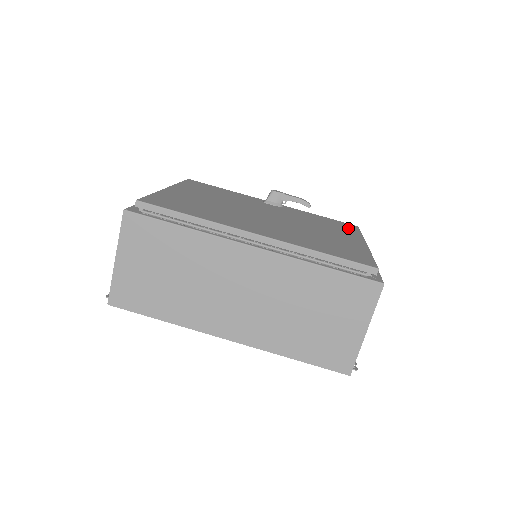
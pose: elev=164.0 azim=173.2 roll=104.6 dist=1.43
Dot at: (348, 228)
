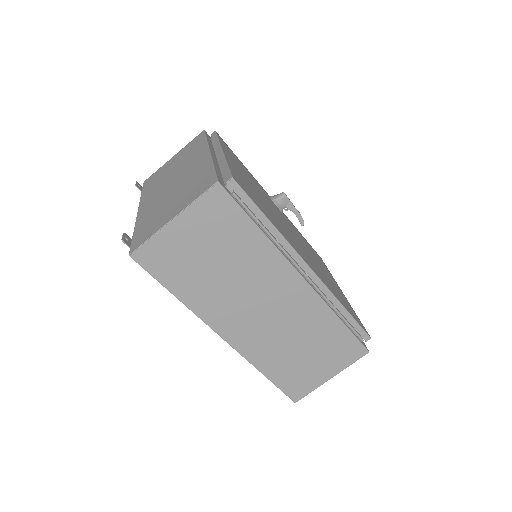
Dot at: (322, 262)
